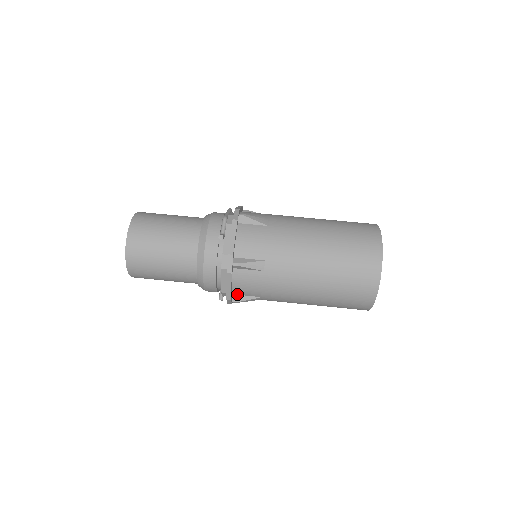
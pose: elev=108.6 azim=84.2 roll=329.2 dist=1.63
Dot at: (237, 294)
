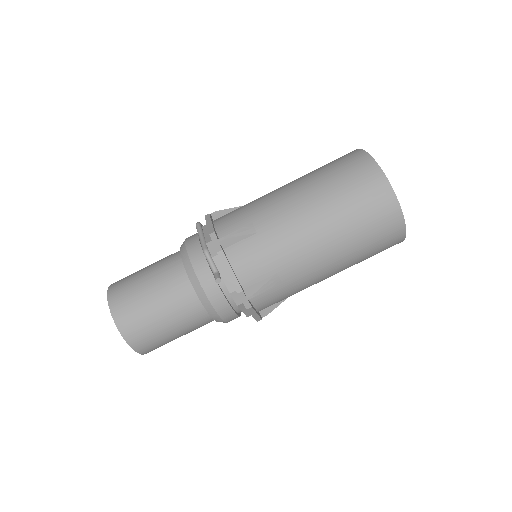
Dot at: (263, 309)
